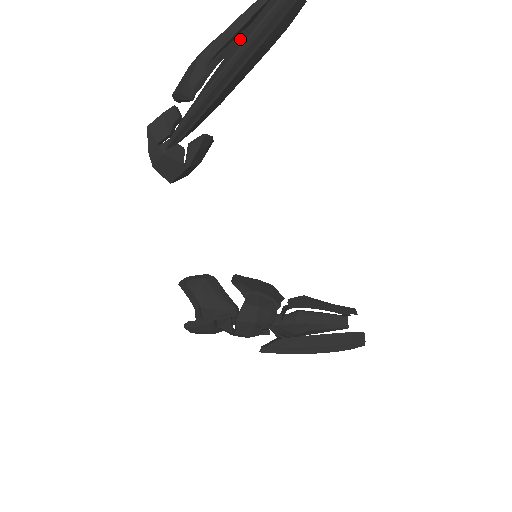
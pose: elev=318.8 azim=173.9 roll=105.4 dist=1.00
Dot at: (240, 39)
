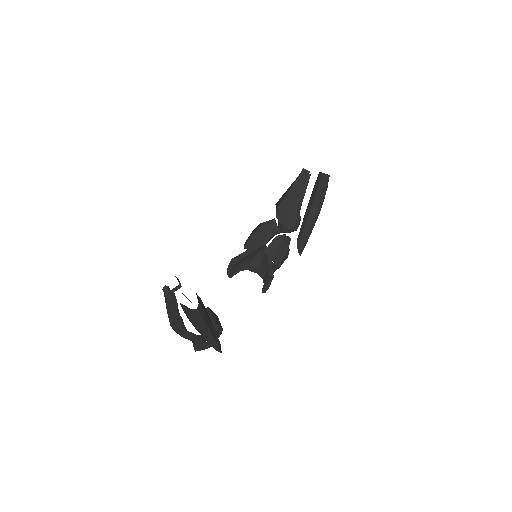
Dot at: (194, 324)
